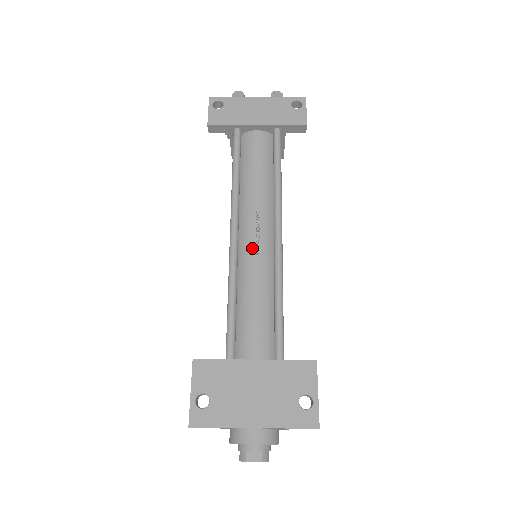
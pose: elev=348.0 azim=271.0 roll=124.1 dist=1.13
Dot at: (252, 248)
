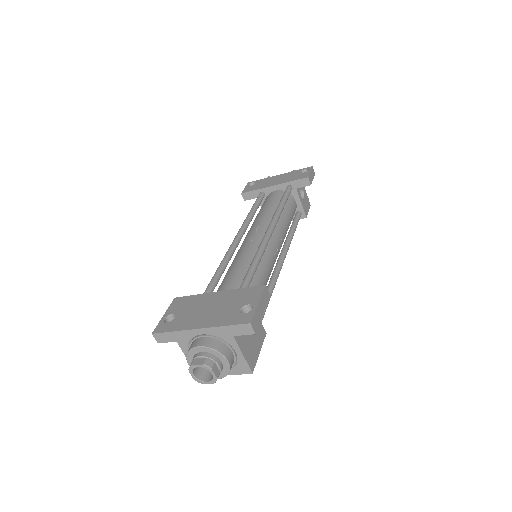
Dot at: (247, 242)
